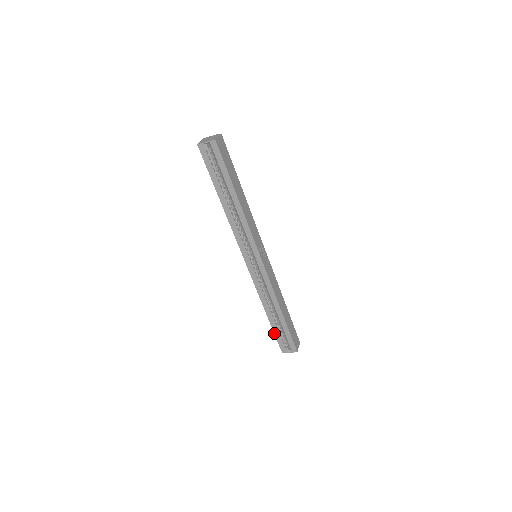
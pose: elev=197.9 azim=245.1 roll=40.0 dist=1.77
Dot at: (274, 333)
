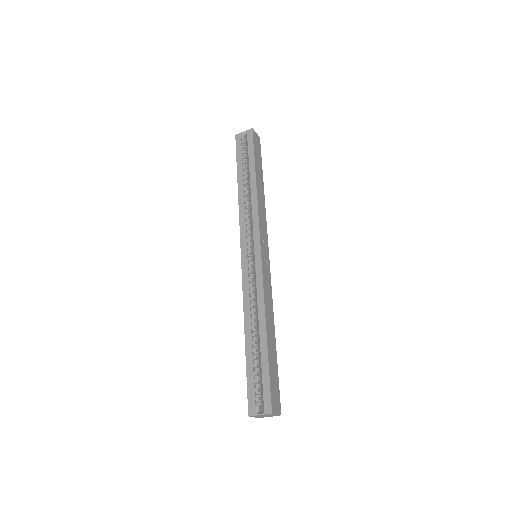
Dot at: (246, 372)
